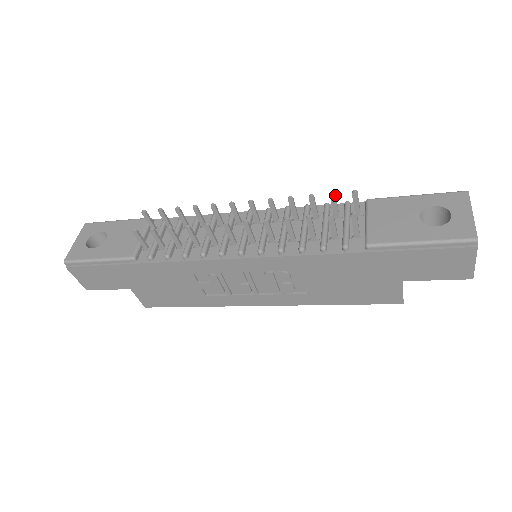
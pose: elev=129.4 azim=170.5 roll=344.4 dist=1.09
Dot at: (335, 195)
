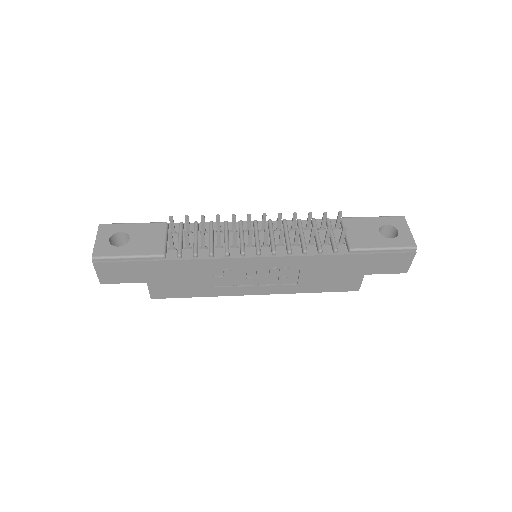
Dot at: occluded
